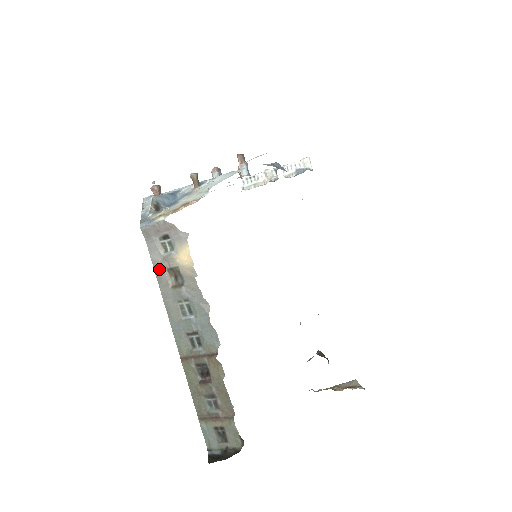
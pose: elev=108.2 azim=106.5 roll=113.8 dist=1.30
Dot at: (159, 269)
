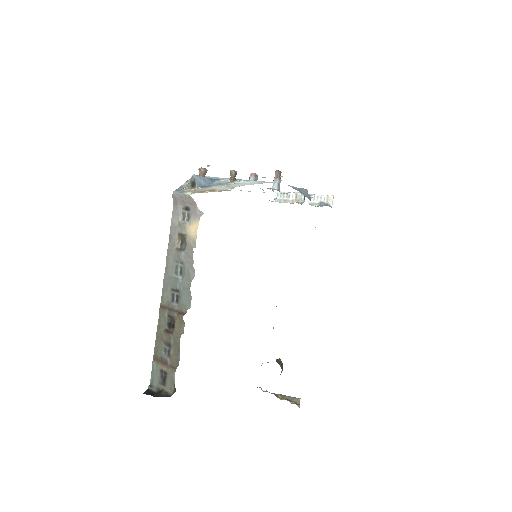
Dot at: (173, 231)
